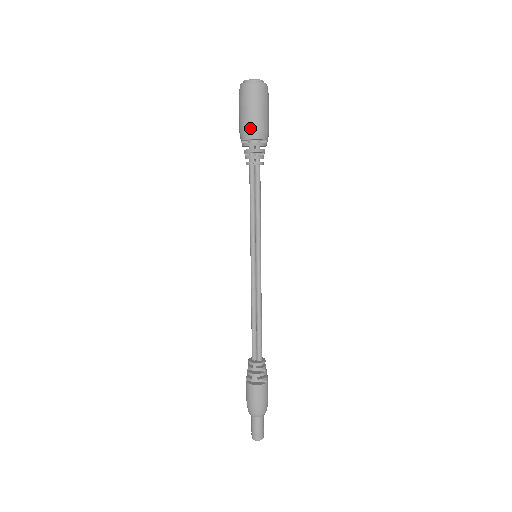
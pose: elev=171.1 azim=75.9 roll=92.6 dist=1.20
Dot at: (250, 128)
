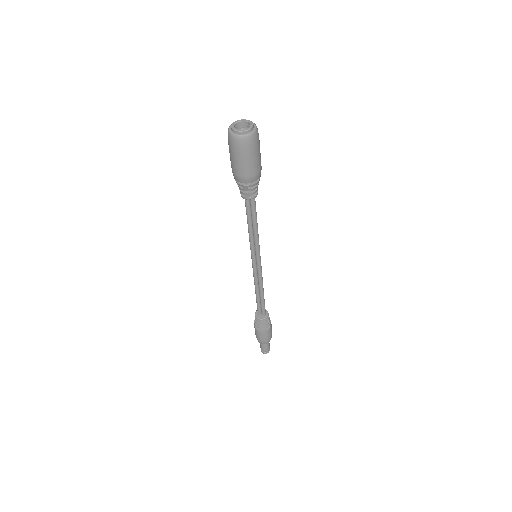
Dot at: (242, 175)
